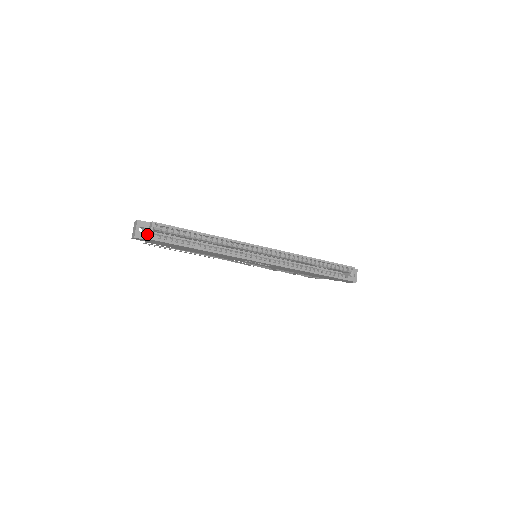
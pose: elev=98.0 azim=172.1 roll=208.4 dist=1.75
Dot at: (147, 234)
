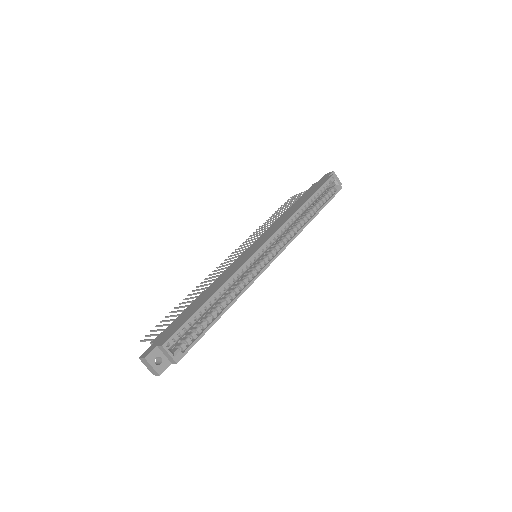
Dot at: (166, 359)
